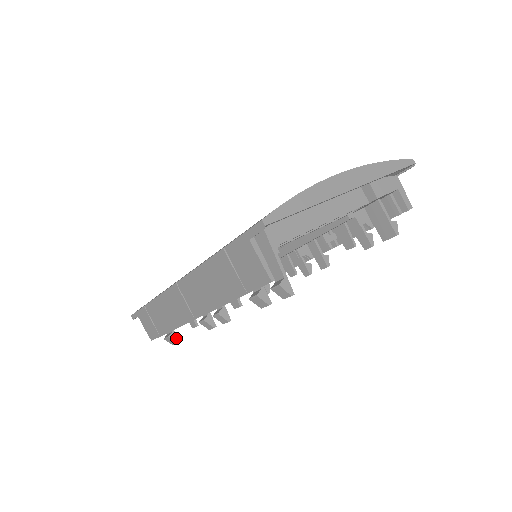
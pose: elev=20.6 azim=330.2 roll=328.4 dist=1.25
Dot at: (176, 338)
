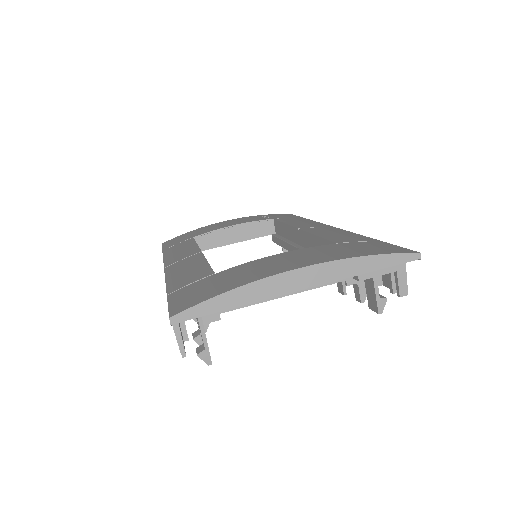
Dot at: occluded
